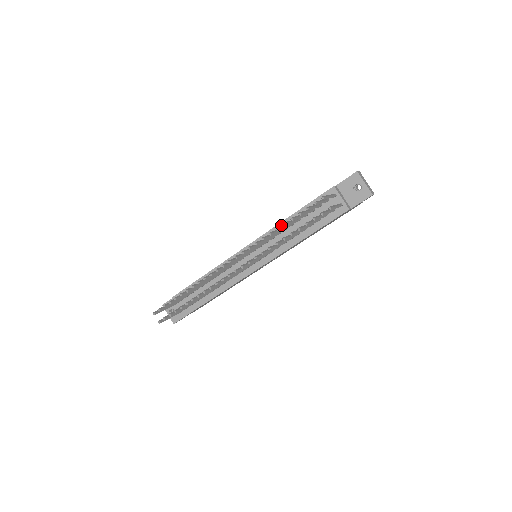
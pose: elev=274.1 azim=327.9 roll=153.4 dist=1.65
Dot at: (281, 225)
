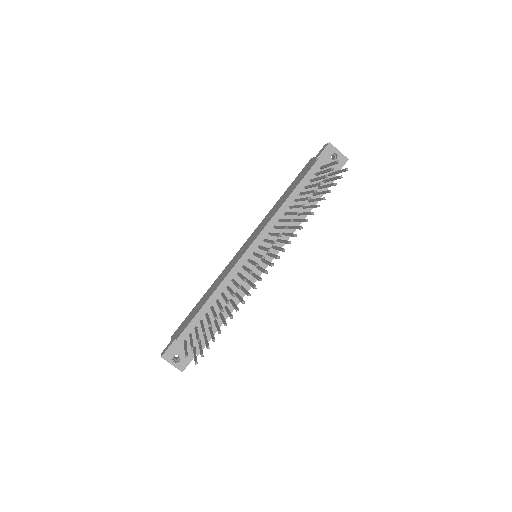
Dot at: (279, 212)
